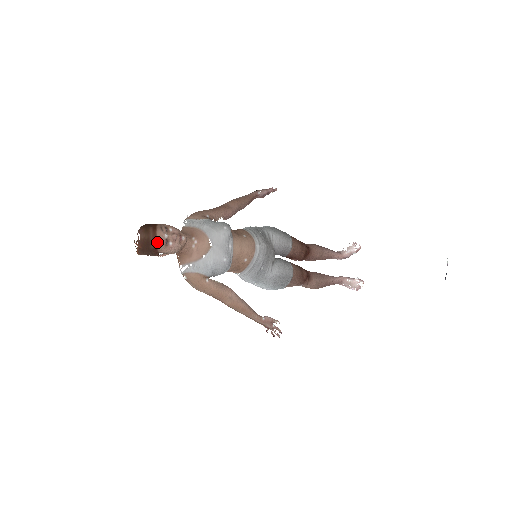
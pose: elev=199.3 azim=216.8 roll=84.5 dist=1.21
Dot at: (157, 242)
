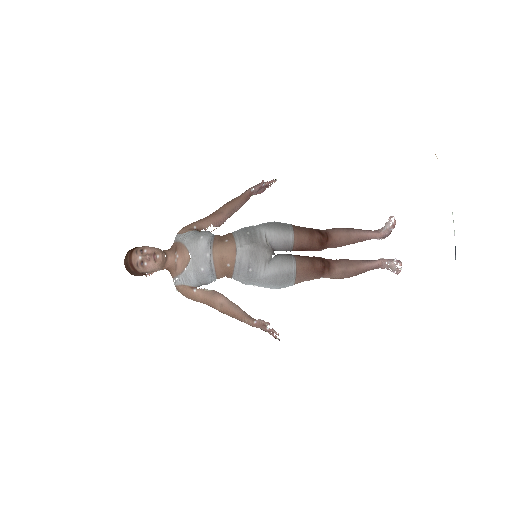
Dot at: (133, 265)
